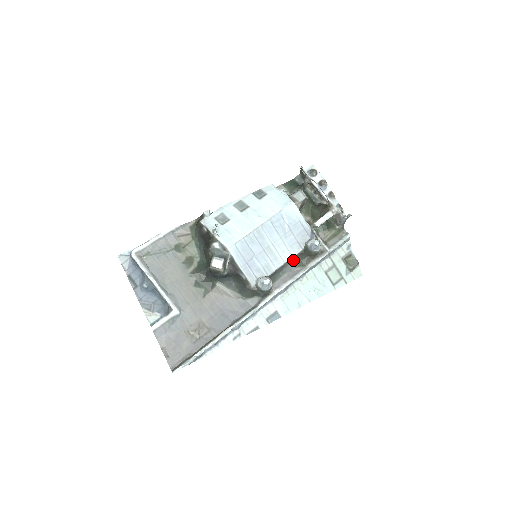
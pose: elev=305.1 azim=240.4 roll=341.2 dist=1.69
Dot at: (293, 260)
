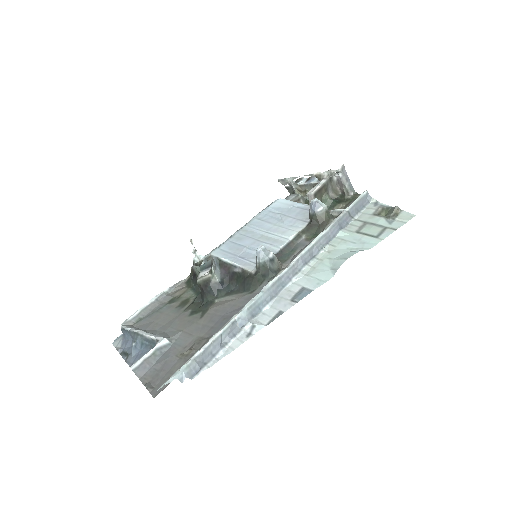
Dot at: (302, 236)
